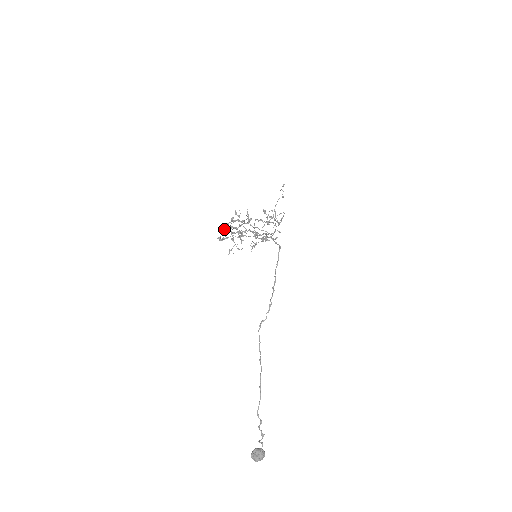
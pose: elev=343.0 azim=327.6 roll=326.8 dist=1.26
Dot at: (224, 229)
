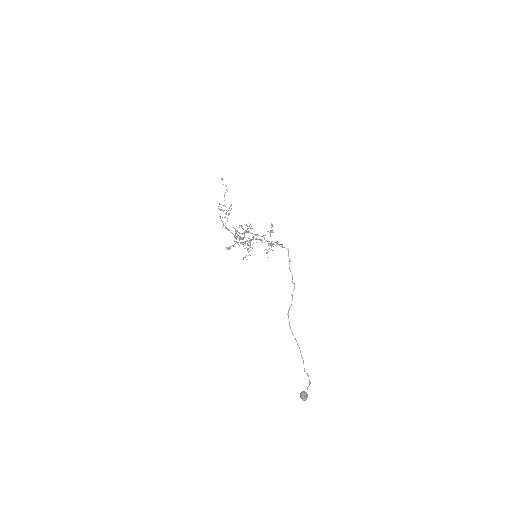
Dot at: (237, 242)
